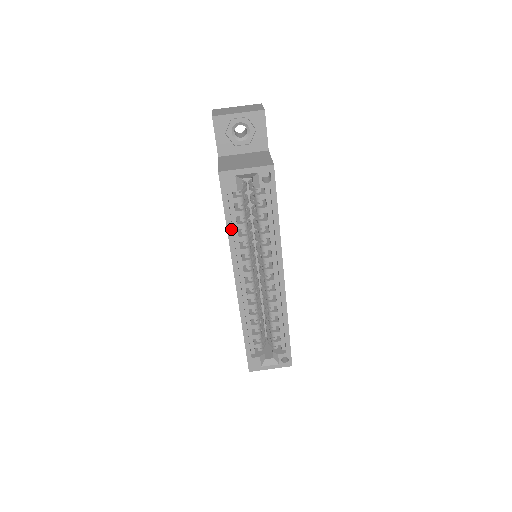
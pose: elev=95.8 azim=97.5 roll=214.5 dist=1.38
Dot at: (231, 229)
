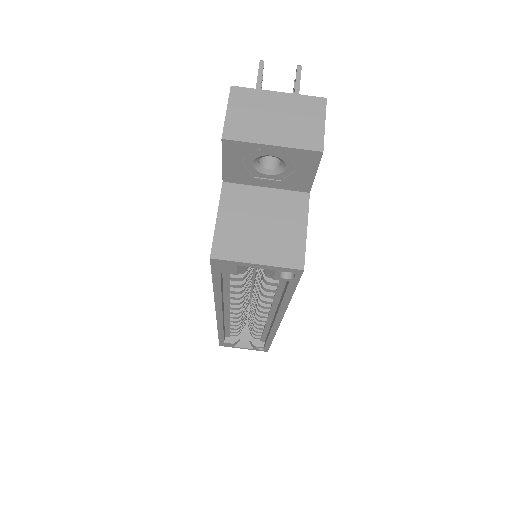
Dot at: (219, 292)
